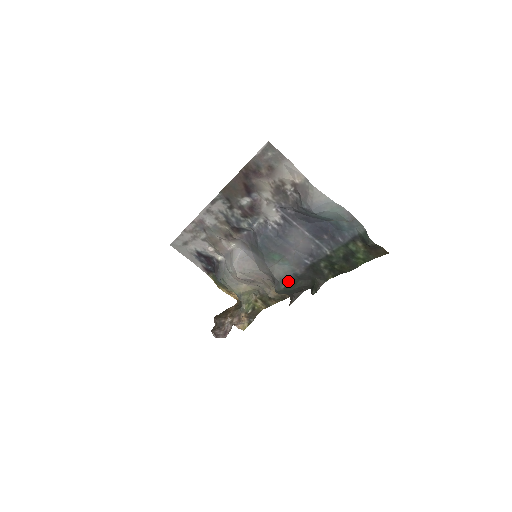
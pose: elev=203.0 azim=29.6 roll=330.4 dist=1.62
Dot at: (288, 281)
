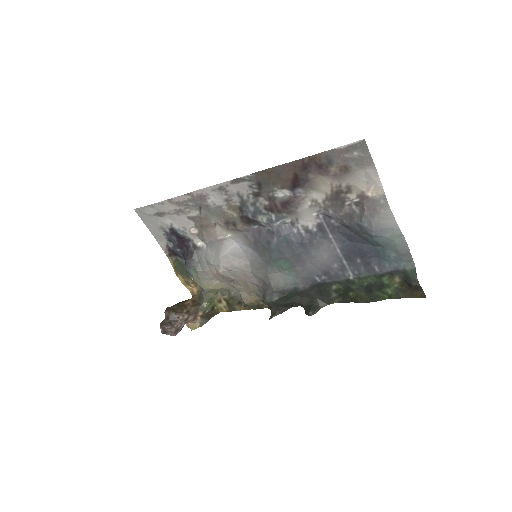
Dot at: (285, 294)
